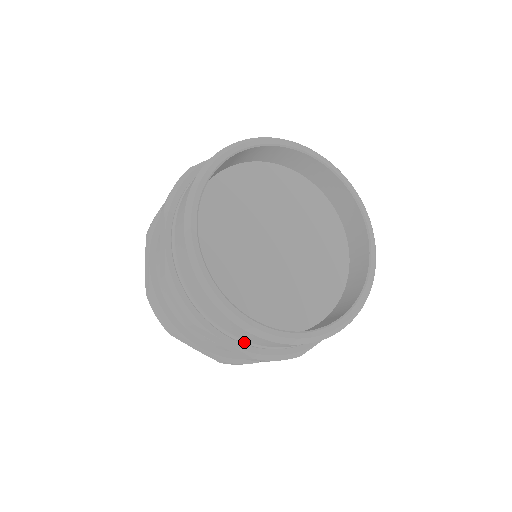
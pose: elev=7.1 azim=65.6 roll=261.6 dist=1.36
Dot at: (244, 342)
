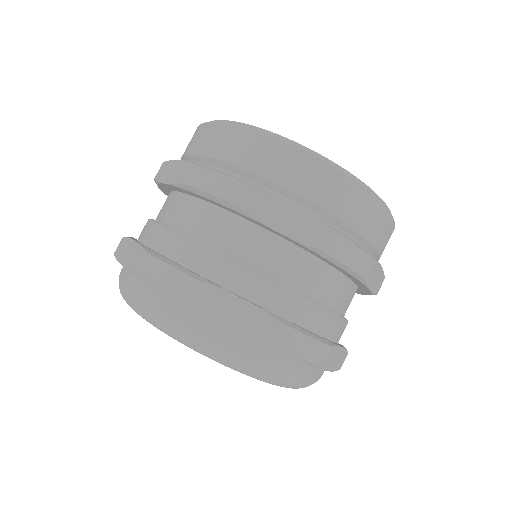
Dot at: (312, 212)
